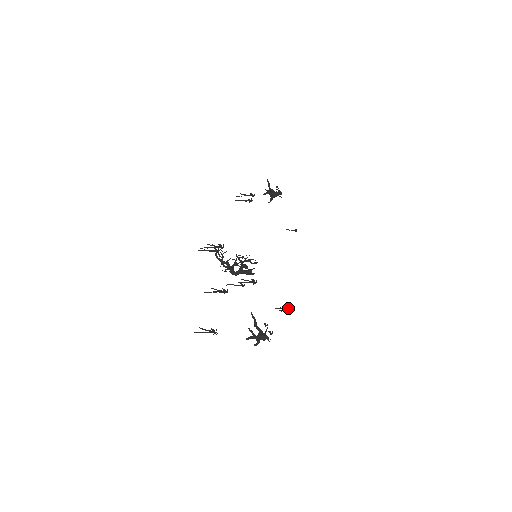
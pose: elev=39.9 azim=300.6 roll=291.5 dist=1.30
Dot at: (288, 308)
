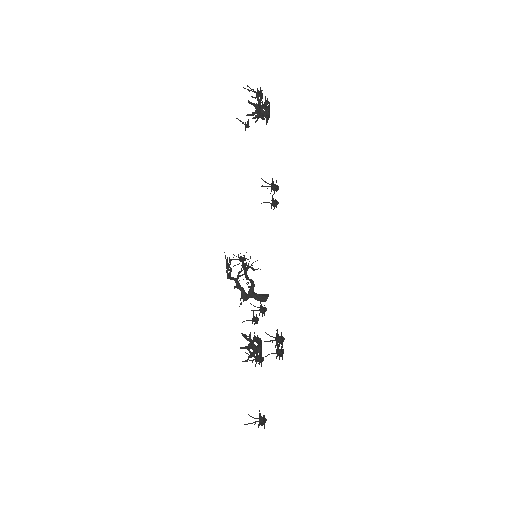
Dot at: (245, 264)
